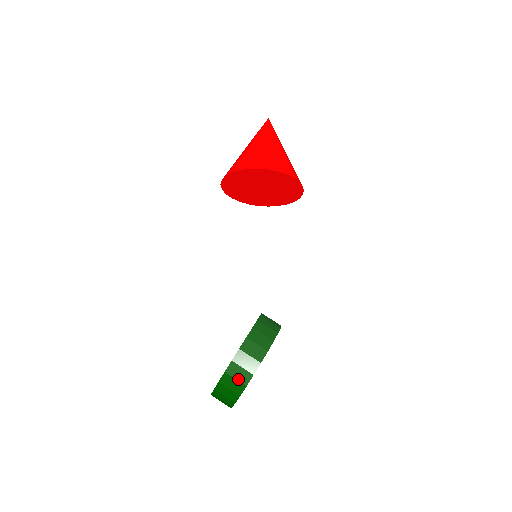
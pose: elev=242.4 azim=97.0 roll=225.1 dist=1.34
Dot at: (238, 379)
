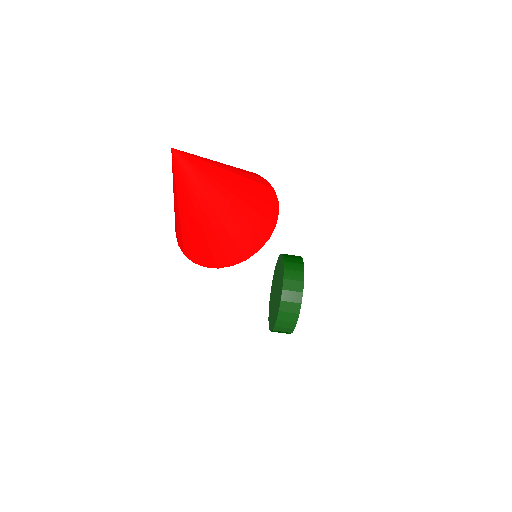
Dot at: occluded
